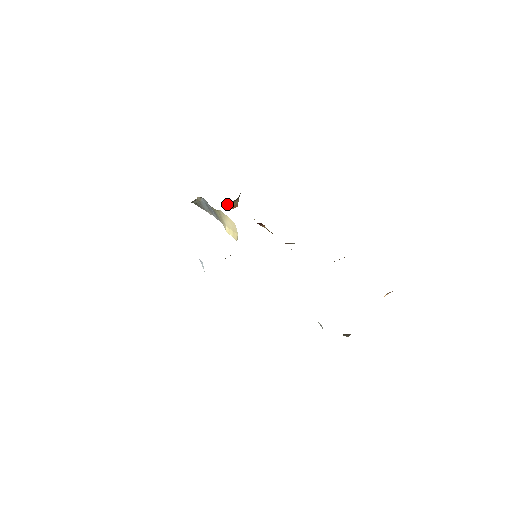
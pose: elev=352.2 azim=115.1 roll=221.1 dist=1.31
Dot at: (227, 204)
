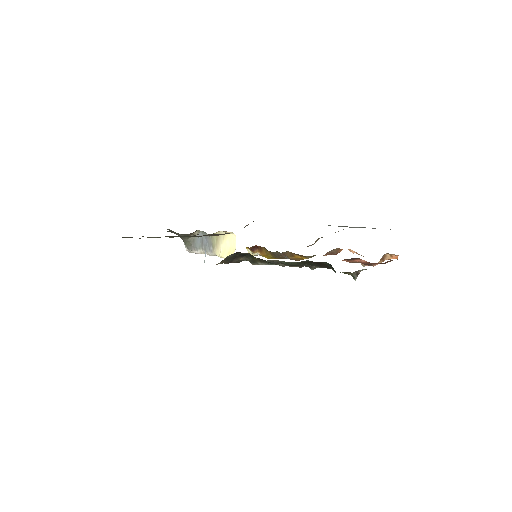
Dot at: occluded
